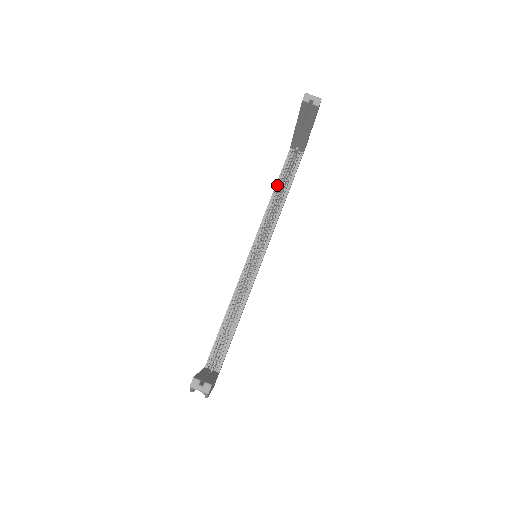
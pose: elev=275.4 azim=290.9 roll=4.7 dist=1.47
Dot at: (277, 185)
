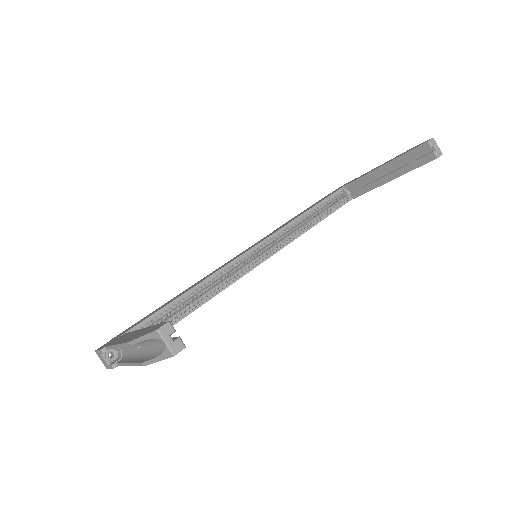
Dot at: (314, 208)
